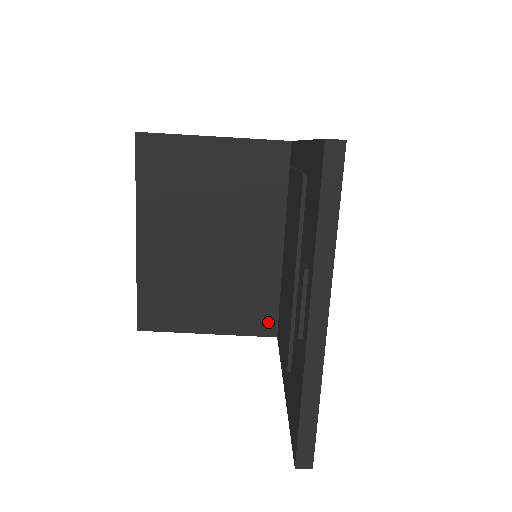
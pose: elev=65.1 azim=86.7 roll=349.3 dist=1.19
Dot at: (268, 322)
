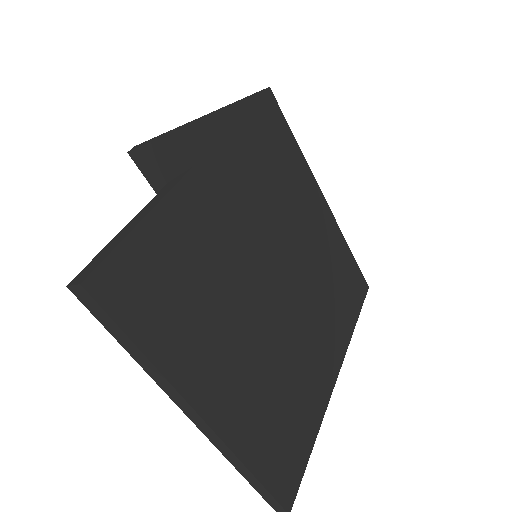
Dot at: occluded
